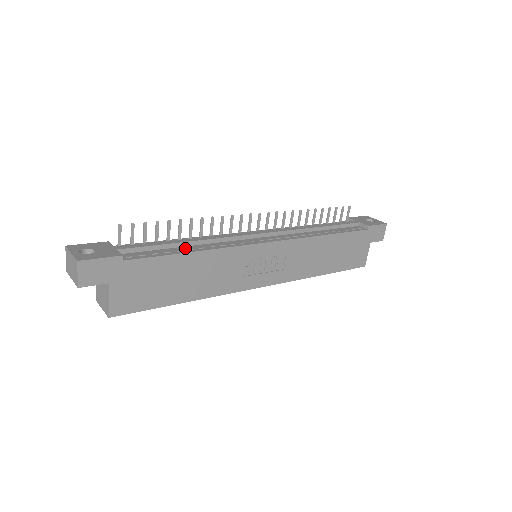
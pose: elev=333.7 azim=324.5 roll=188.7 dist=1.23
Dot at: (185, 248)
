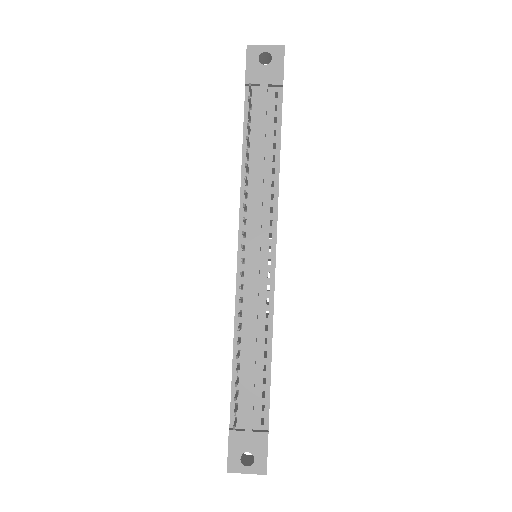
Dot at: (260, 359)
